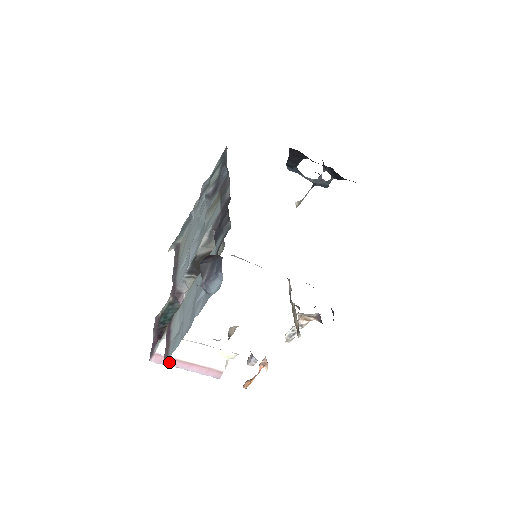
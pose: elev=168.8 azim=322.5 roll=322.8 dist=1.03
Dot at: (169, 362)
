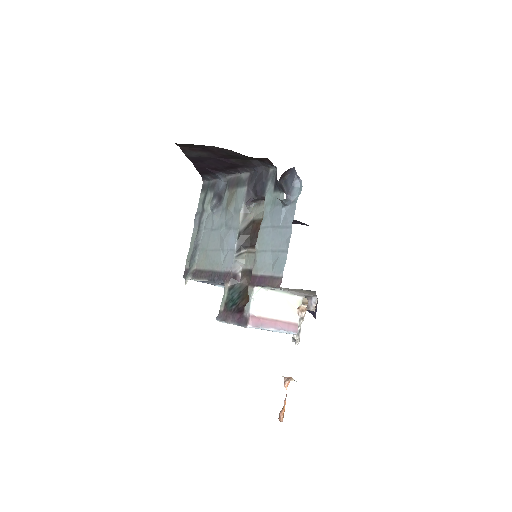
Dot at: (261, 323)
